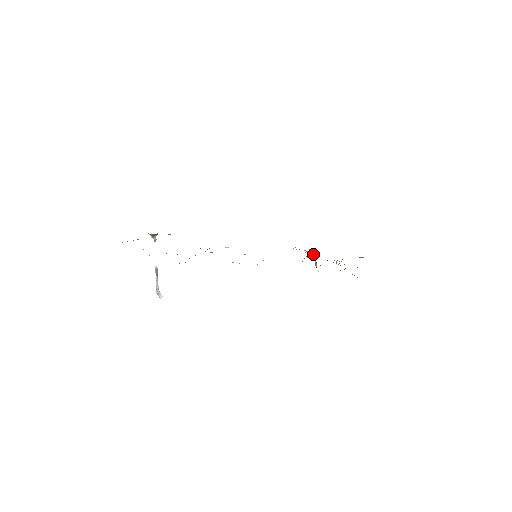
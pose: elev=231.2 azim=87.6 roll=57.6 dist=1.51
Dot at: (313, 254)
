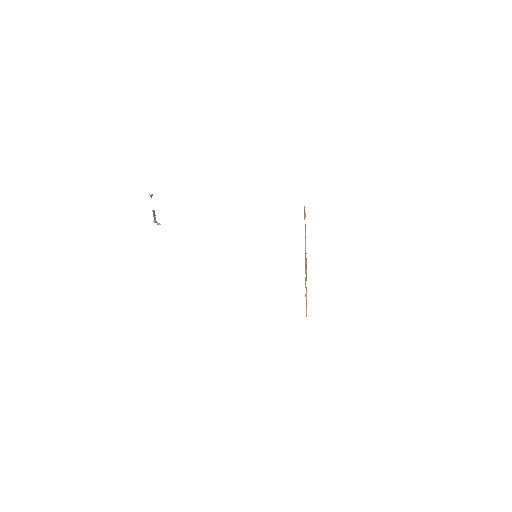
Dot at: (305, 231)
